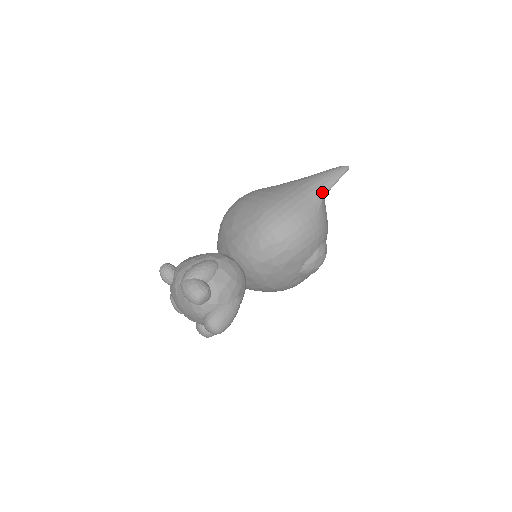
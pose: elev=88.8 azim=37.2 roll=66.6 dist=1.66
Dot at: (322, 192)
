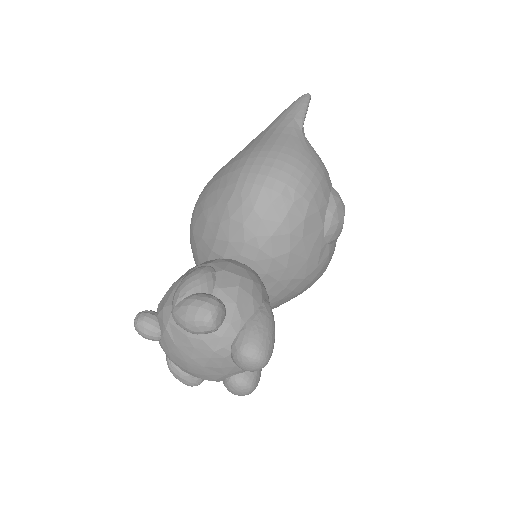
Dot at: (297, 124)
